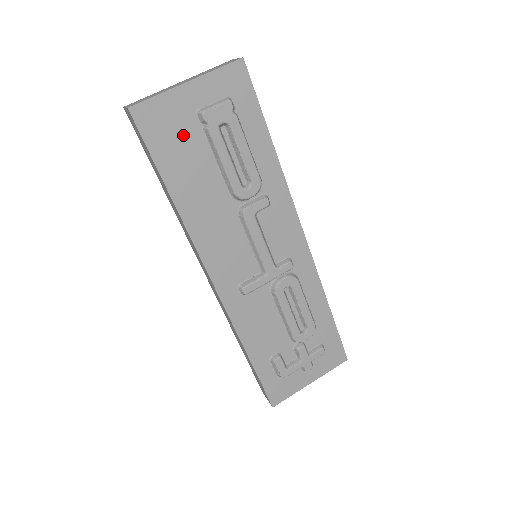
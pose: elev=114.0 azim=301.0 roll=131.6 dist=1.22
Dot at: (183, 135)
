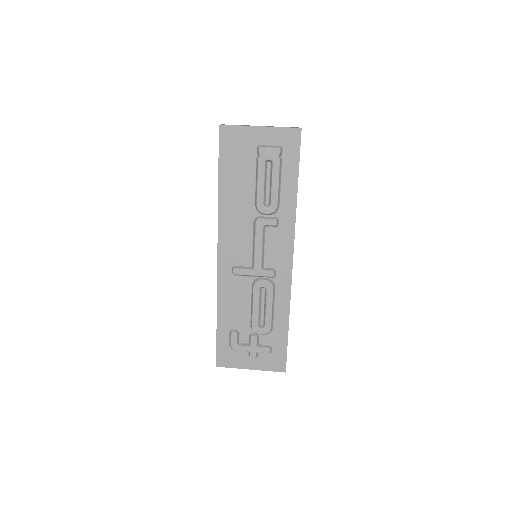
Dot at: (243, 155)
